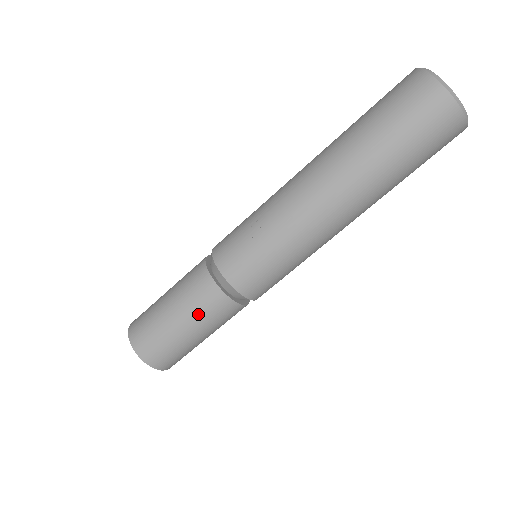
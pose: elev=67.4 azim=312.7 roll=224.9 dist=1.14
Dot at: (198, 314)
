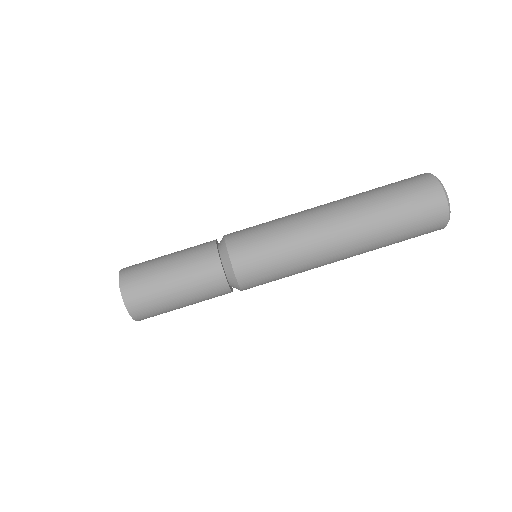
Dot at: (187, 252)
